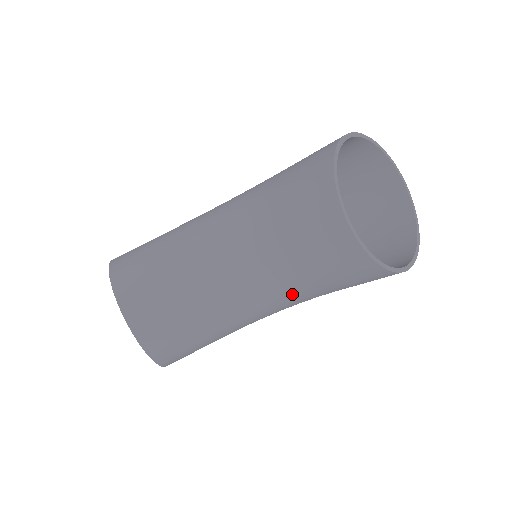
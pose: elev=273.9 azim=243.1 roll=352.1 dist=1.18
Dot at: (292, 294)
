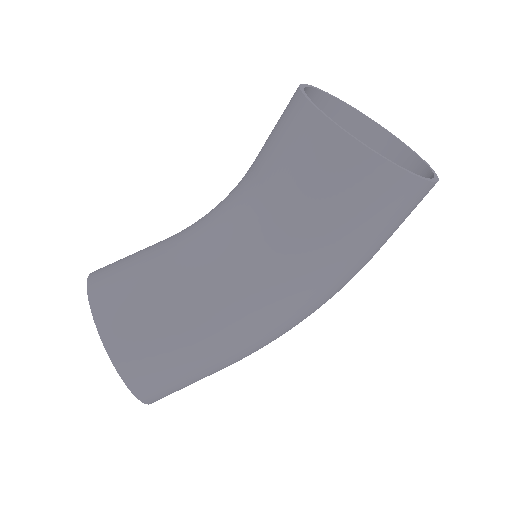
Dot at: (280, 250)
